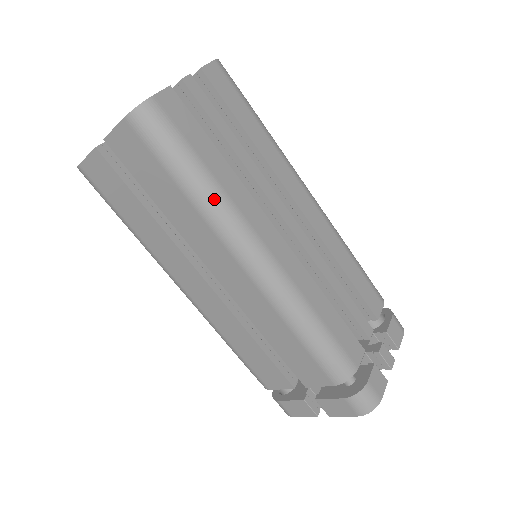
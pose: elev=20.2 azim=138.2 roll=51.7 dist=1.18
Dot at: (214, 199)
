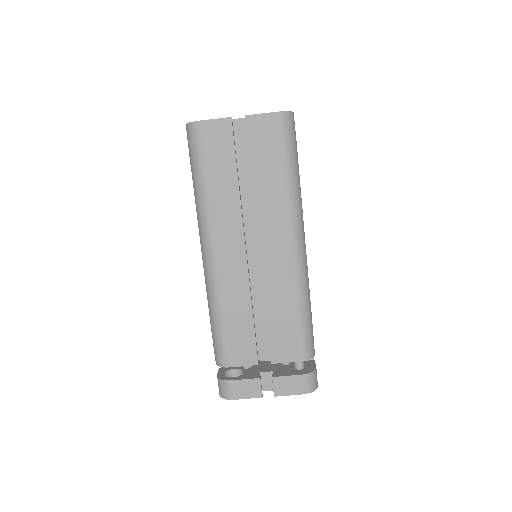
Dot at: (298, 190)
